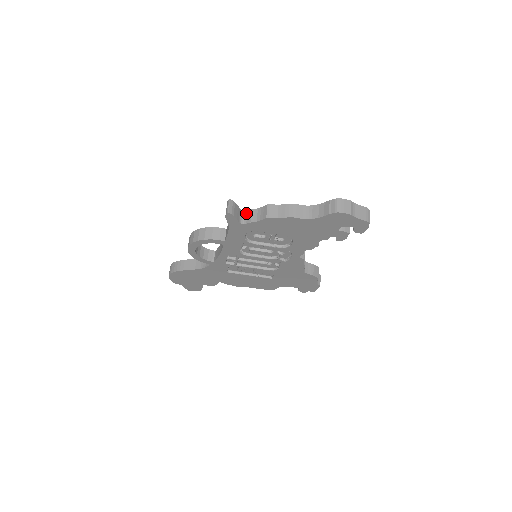
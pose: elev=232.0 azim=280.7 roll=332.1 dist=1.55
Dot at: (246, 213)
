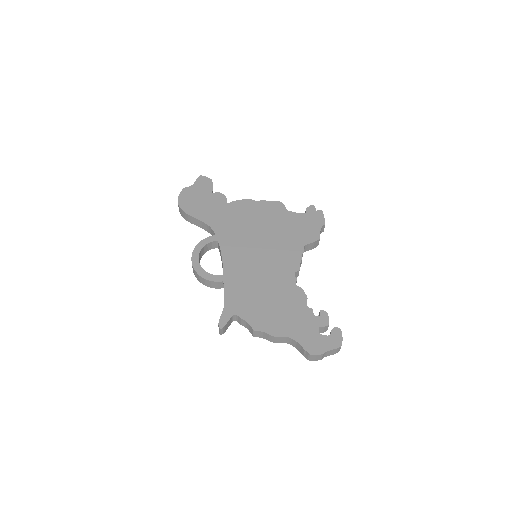
Dot at: (237, 317)
